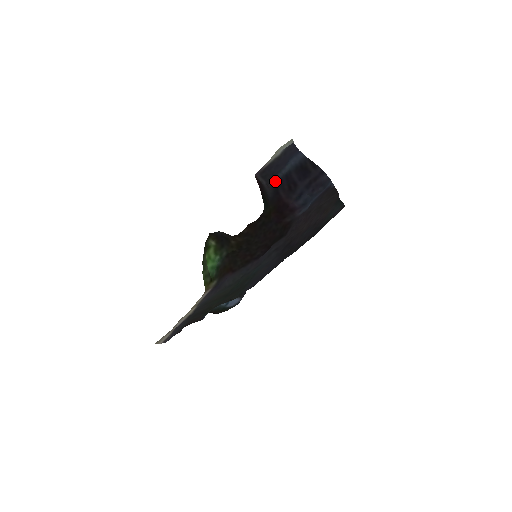
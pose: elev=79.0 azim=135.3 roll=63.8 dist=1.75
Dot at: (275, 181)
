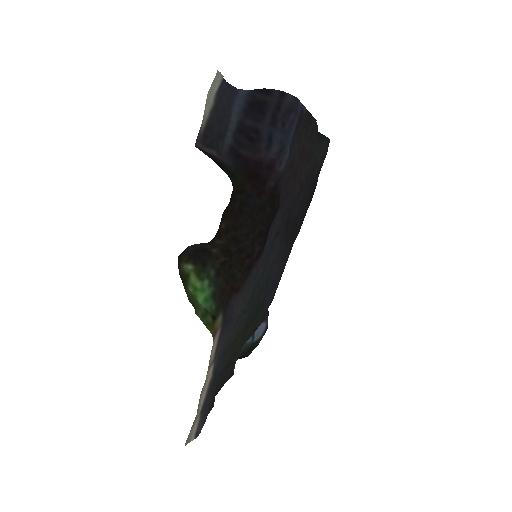
Dot at: (227, 145)
